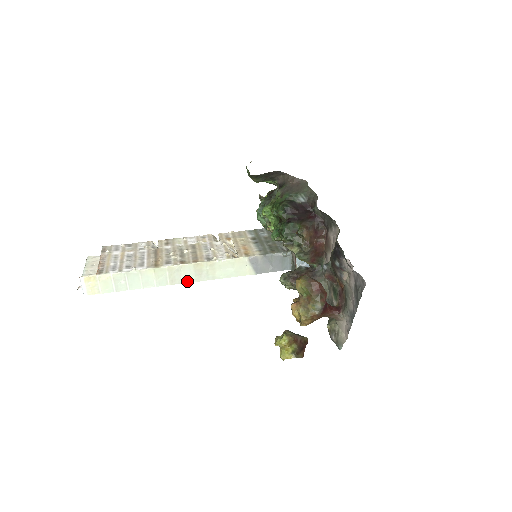
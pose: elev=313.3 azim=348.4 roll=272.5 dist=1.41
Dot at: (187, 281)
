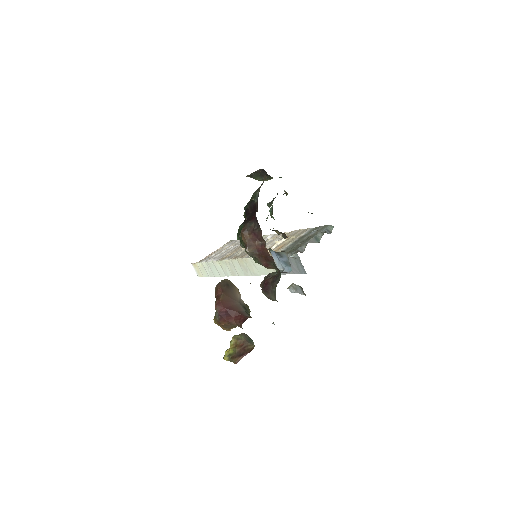
Dot at: (240, 274)
